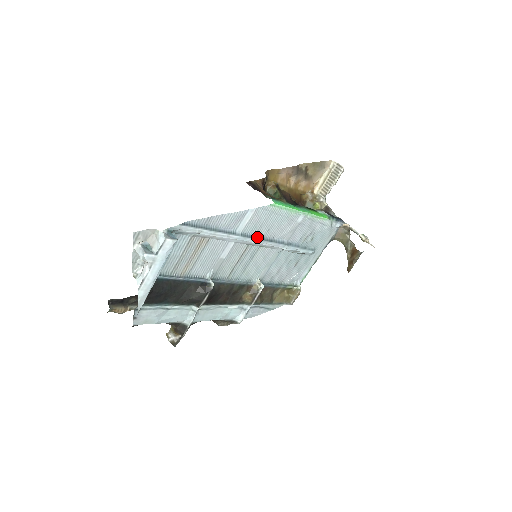
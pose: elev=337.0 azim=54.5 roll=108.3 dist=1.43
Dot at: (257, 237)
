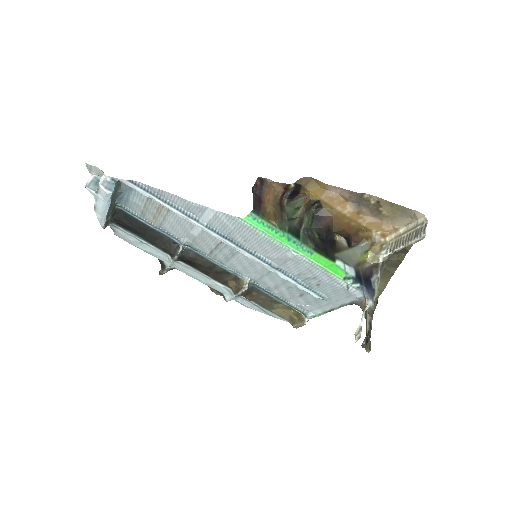
Dot at: (231, 239)
